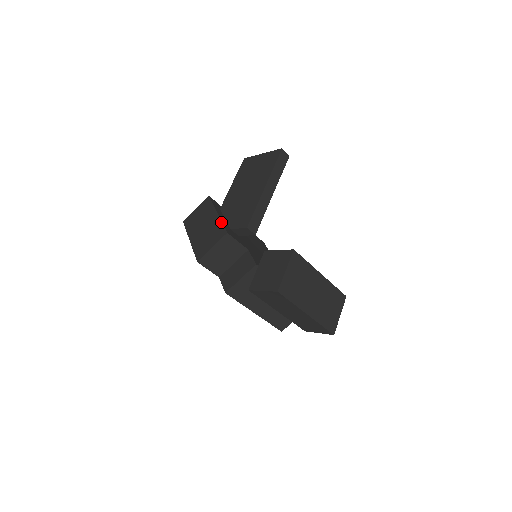
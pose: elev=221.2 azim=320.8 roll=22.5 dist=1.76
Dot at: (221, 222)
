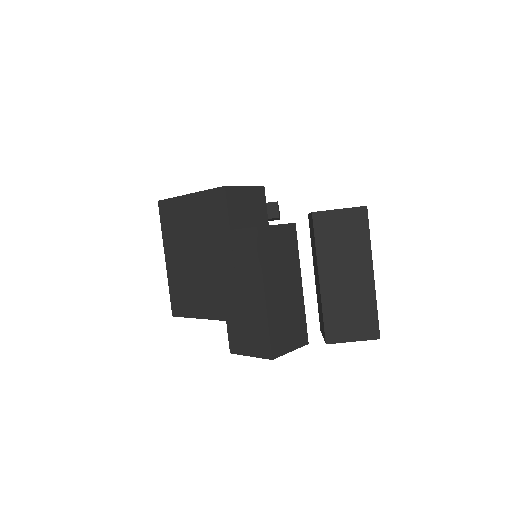
Dot at: occluded
